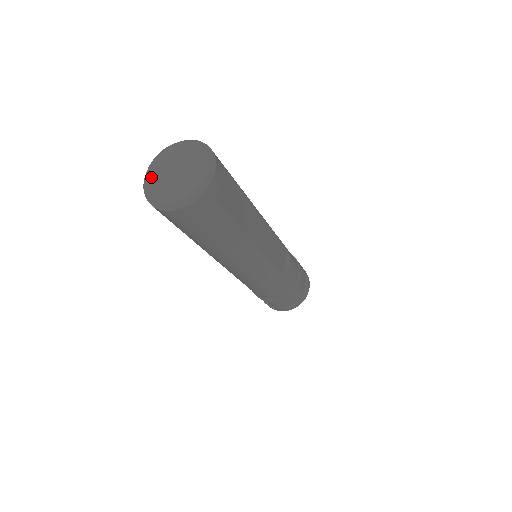
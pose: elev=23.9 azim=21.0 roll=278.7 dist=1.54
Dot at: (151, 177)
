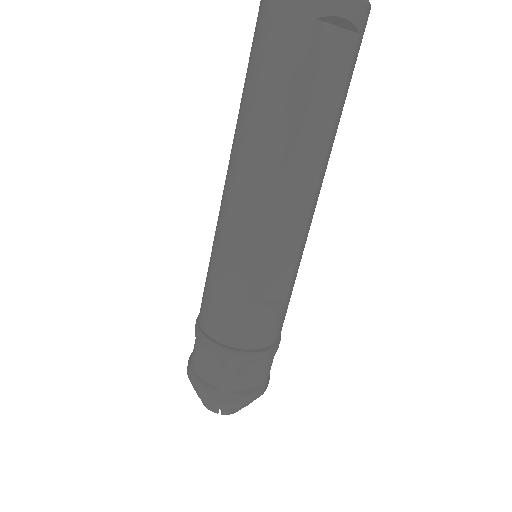
Dot at: out of frame
